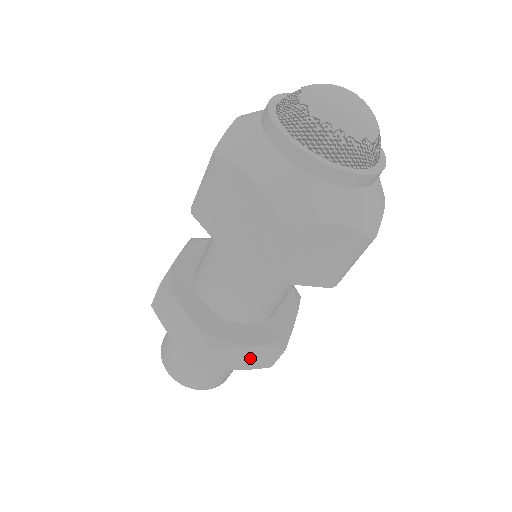
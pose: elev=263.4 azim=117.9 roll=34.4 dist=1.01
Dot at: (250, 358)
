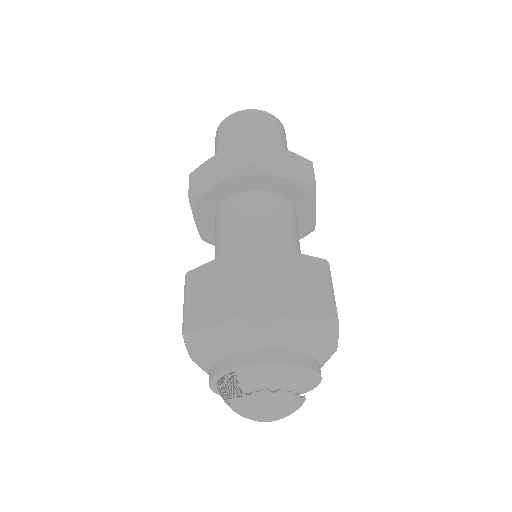
Dot at: occluded
